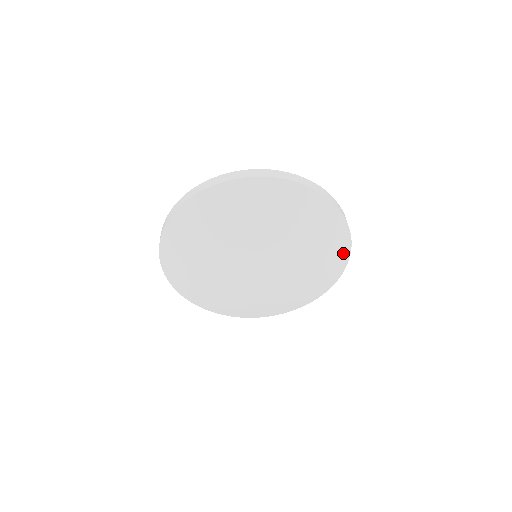
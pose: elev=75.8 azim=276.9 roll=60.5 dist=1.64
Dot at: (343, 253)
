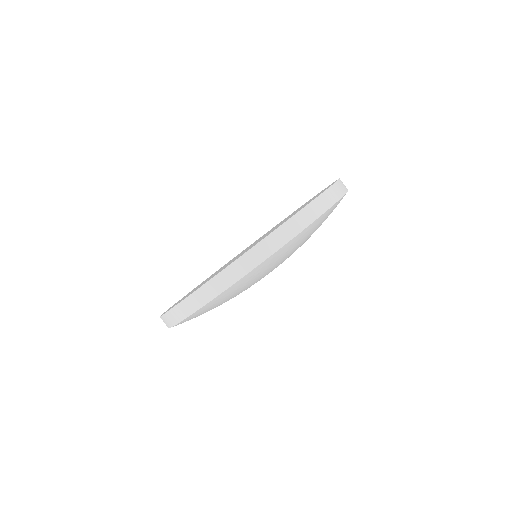
Dot at: (335, 206)
